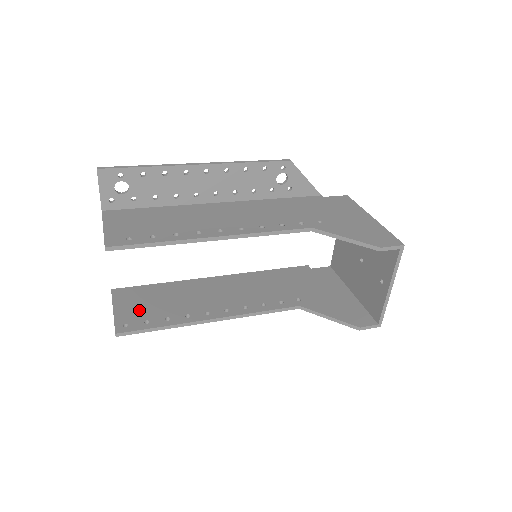
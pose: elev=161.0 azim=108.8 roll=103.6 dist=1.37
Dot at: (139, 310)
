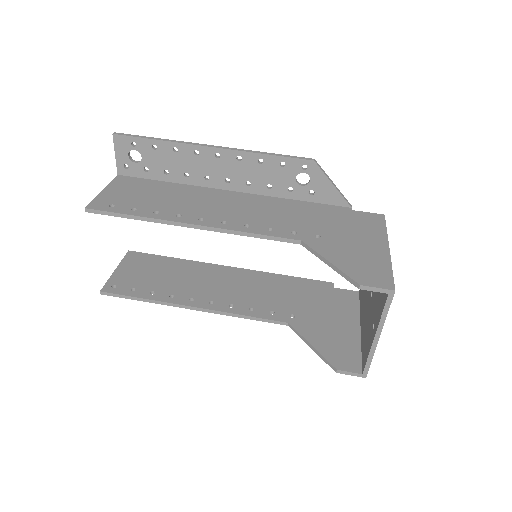
Dot at: (135, 276)
